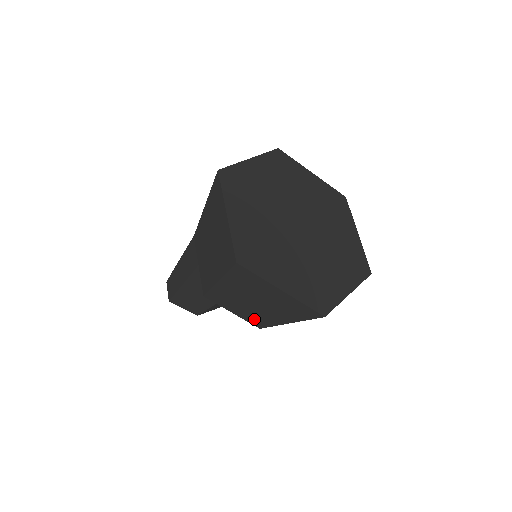
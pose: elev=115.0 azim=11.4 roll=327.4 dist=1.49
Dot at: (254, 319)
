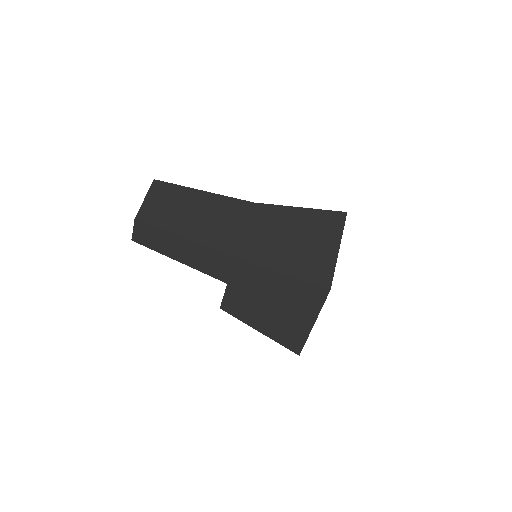
Dot at: occluded
